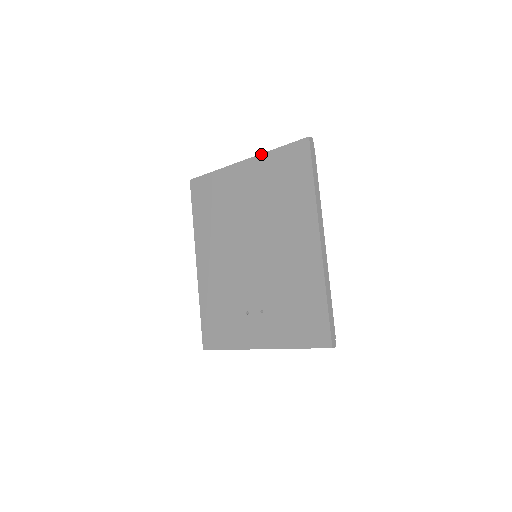
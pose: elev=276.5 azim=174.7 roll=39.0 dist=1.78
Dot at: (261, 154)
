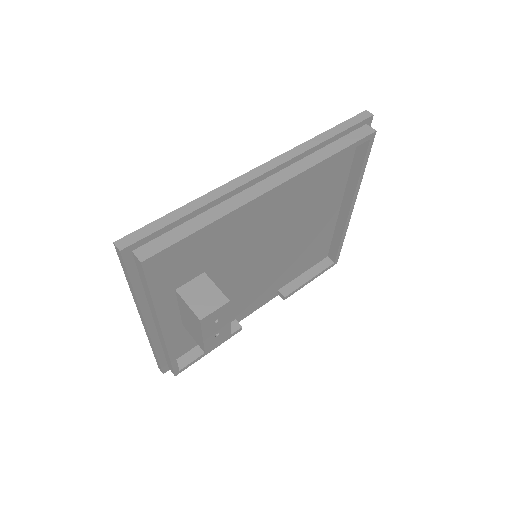
Dot at: occluded
